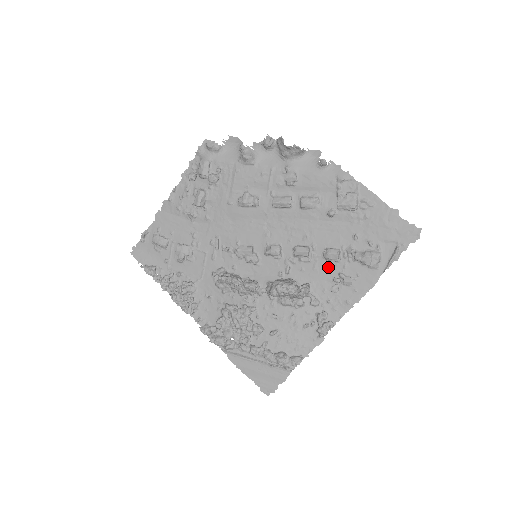
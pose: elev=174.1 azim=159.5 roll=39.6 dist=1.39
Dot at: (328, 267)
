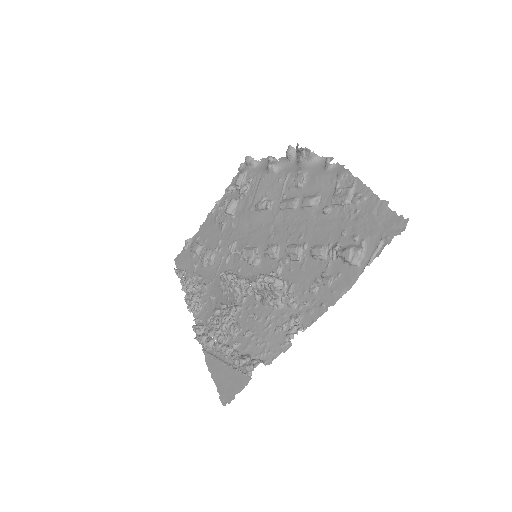
Dot at: (313, 267)
